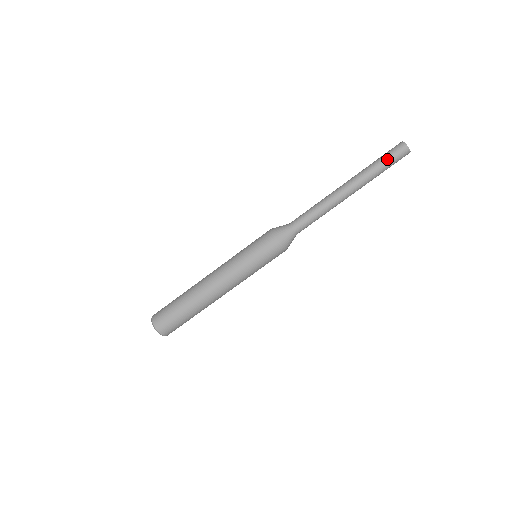
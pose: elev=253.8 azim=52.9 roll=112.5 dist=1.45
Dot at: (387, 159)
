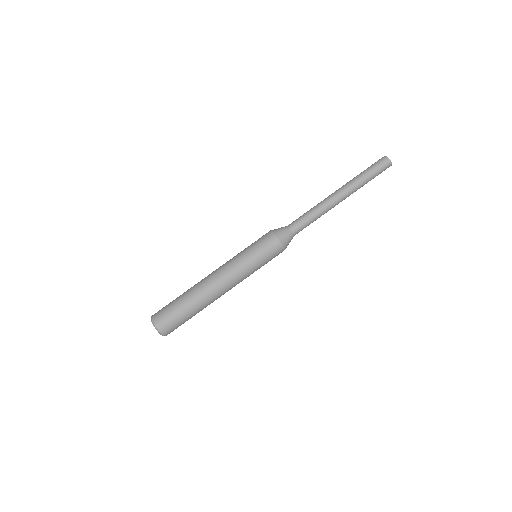
Dot at: (372, 169)
